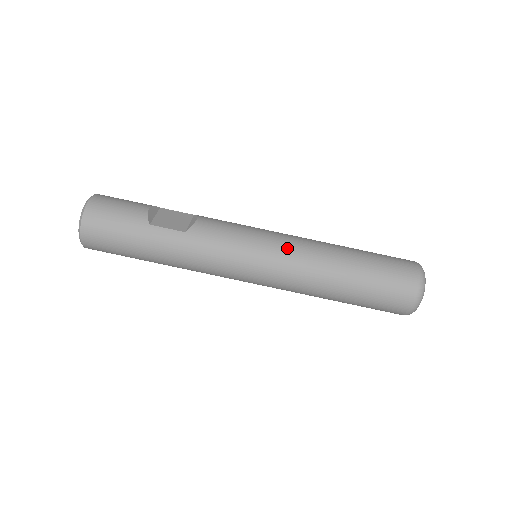
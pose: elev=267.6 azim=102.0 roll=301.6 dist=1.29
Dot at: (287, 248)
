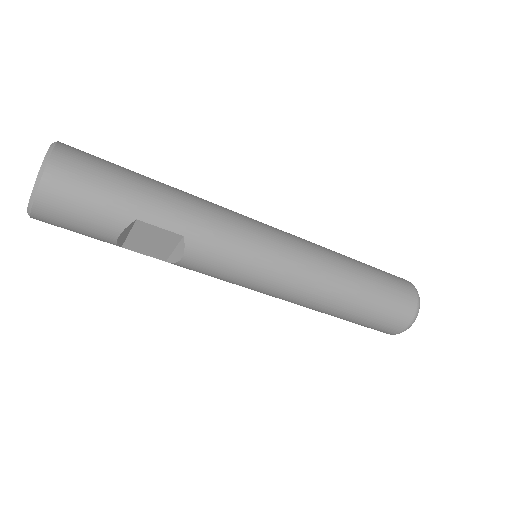
Dot at: (276, 297)
